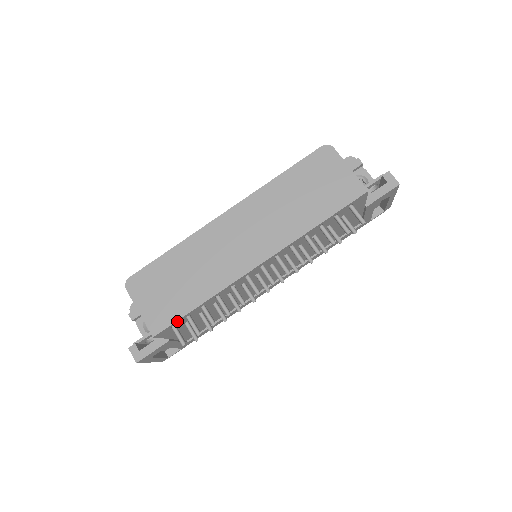
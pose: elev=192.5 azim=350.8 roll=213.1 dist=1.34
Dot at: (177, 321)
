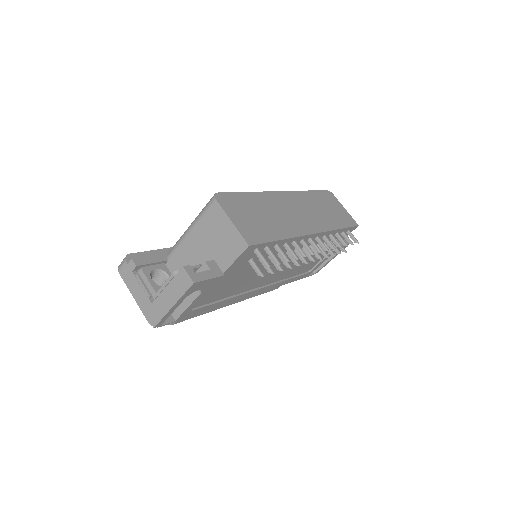
Dot at: (265, 244)
